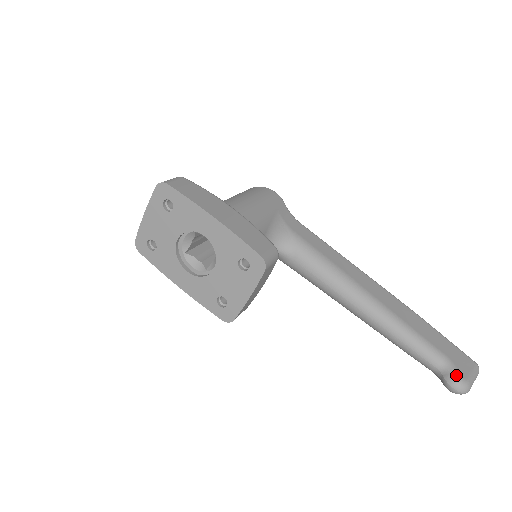
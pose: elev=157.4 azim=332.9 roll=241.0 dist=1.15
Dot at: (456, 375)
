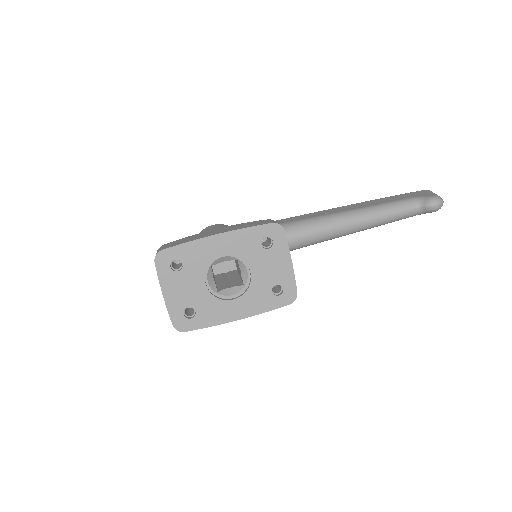
Dot at: (428, 198)
